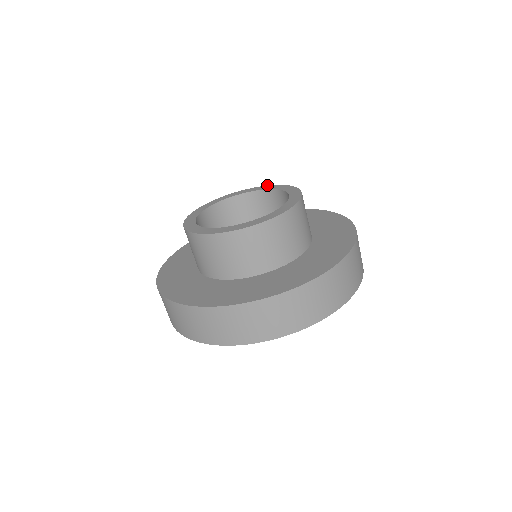
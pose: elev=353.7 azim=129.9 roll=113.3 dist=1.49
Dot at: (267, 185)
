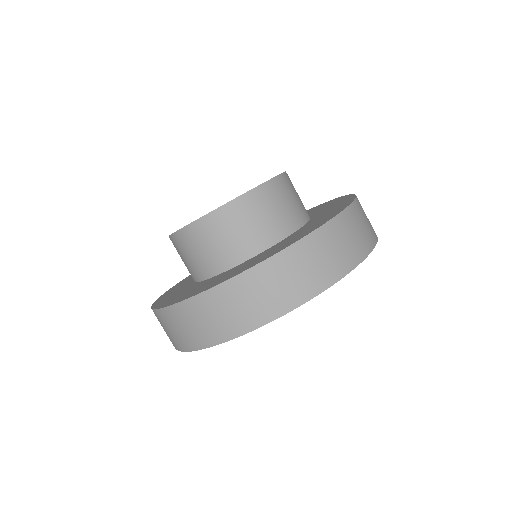
Dot at: occluded
